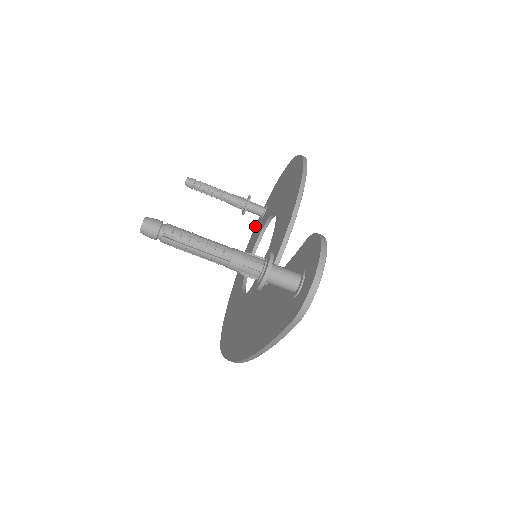
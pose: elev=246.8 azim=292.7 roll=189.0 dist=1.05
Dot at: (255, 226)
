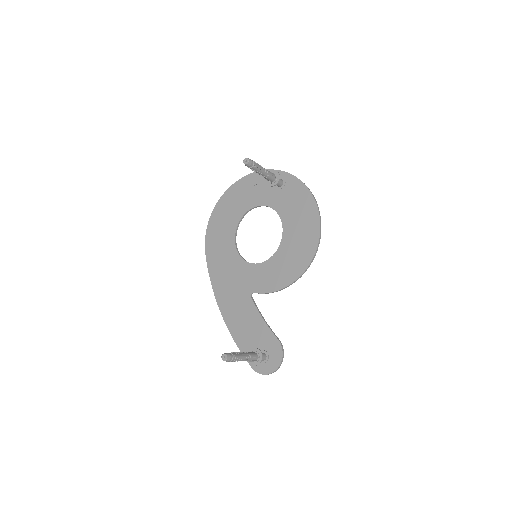
Dot at: occluded
